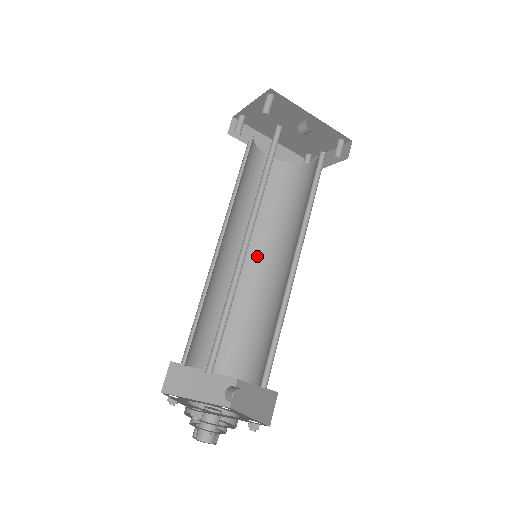
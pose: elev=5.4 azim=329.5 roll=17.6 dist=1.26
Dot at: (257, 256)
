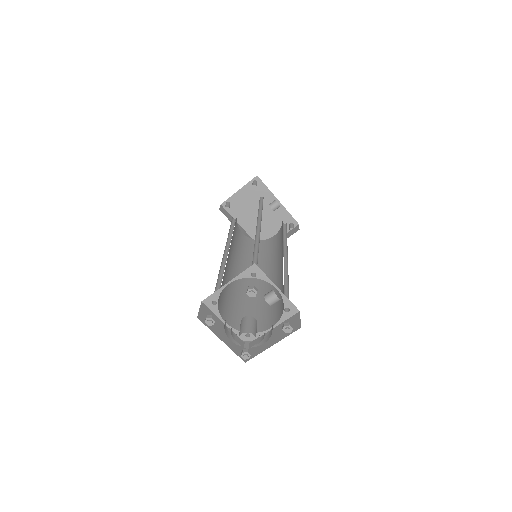
Dot at: occluded
